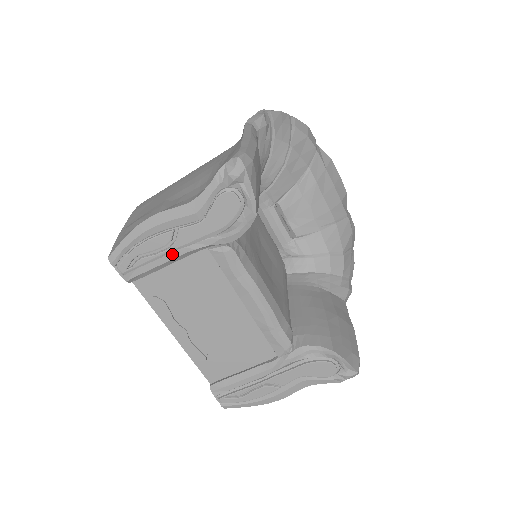
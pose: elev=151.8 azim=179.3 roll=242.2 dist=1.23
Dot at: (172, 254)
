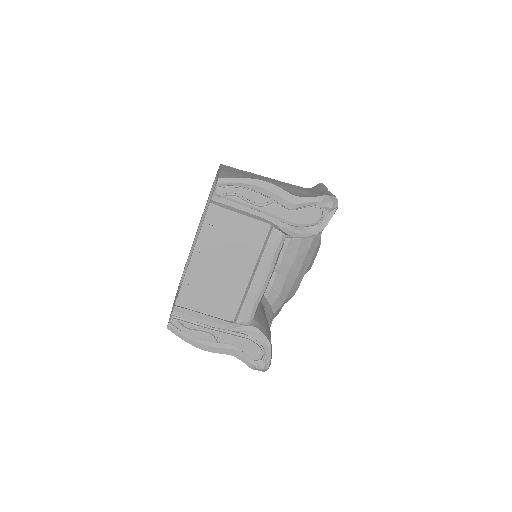
Dot at: (254, 211)
